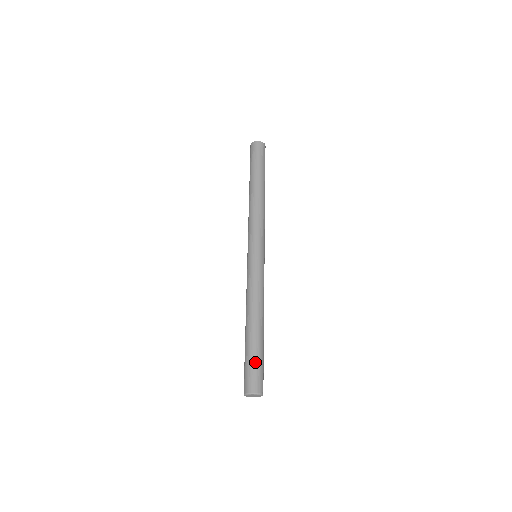
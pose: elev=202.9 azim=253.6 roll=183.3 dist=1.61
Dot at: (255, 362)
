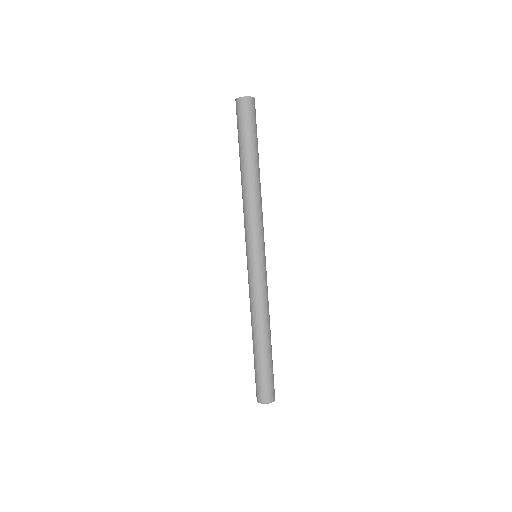
Dot at: (271, 373)
